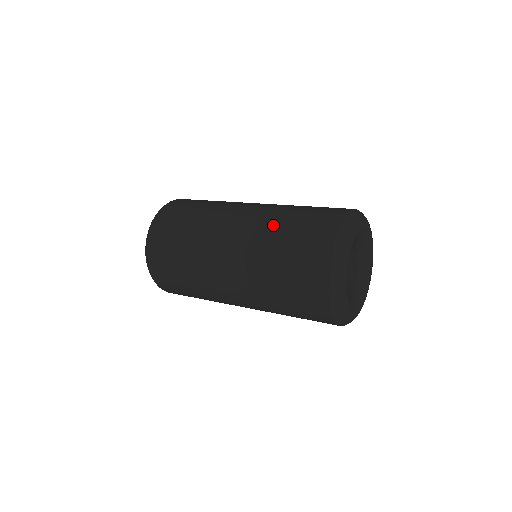
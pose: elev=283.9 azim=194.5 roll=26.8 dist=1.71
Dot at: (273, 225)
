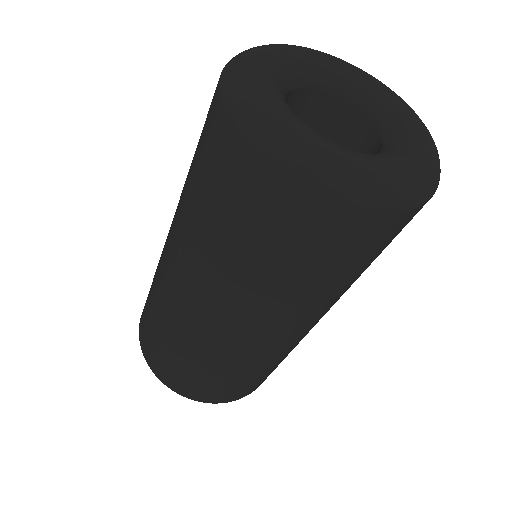
Dot at: (183, 191)
